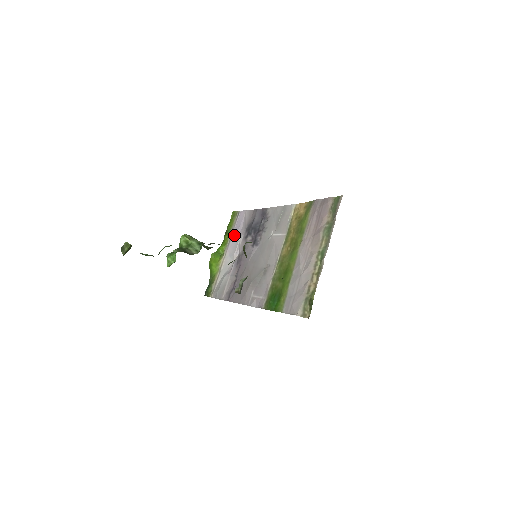
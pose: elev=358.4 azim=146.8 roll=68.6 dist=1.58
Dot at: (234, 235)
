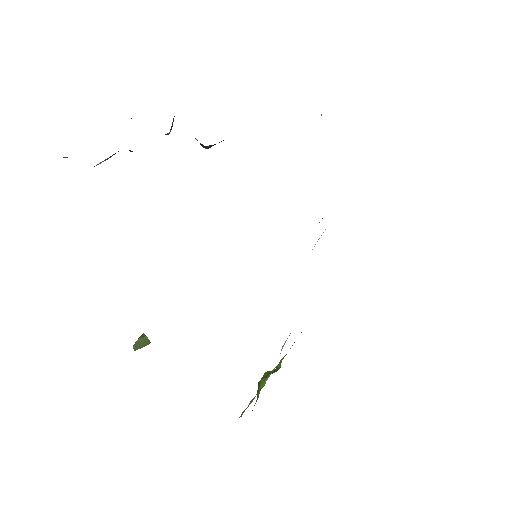
Dot at: occluded
